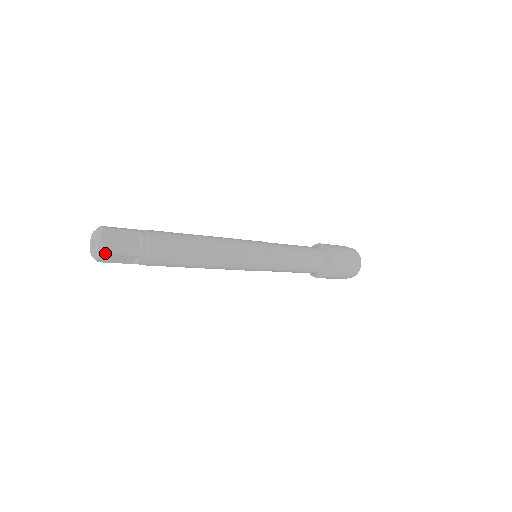
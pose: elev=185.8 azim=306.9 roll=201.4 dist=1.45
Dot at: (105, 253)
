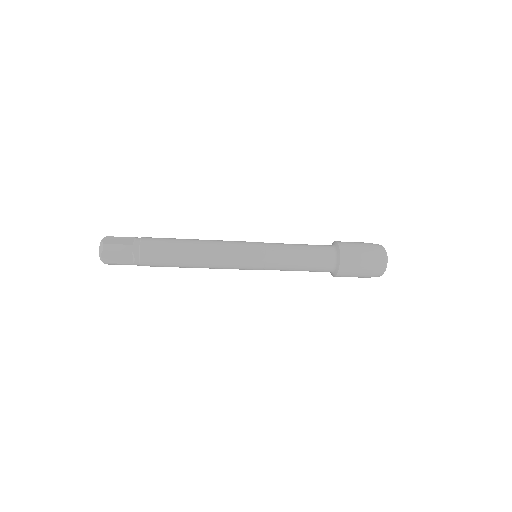
Dot at: (104, 250)
